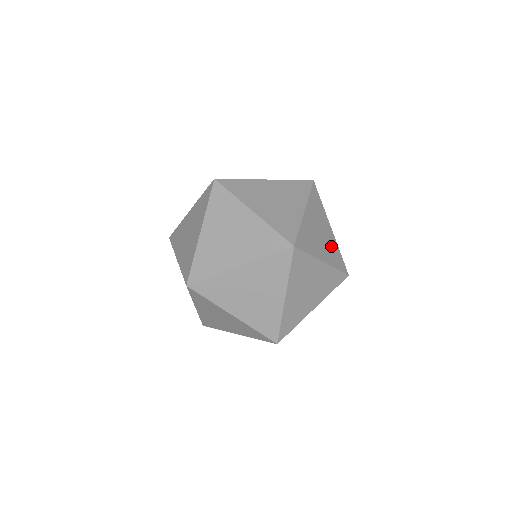
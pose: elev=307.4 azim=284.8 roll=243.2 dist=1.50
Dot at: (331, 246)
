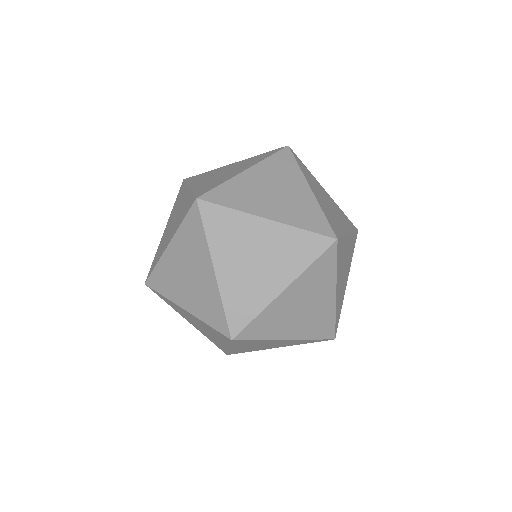
Dot at: (342, 293)
